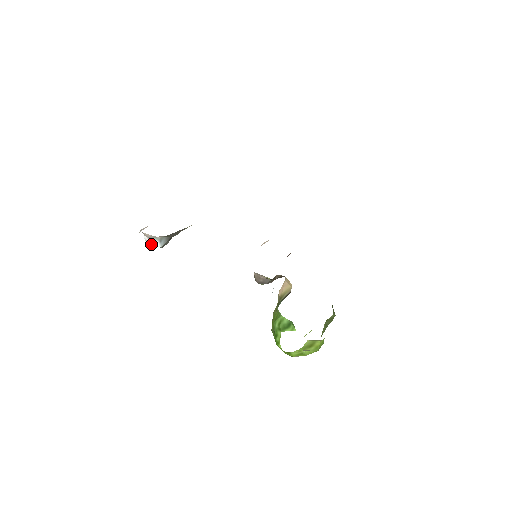
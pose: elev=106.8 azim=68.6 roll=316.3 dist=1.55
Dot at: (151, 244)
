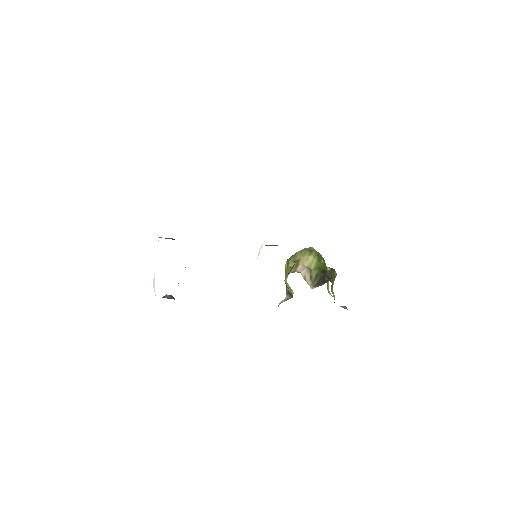
Dot at: occluded
